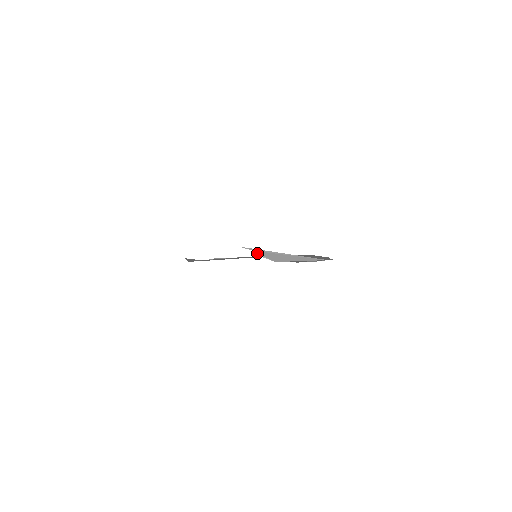
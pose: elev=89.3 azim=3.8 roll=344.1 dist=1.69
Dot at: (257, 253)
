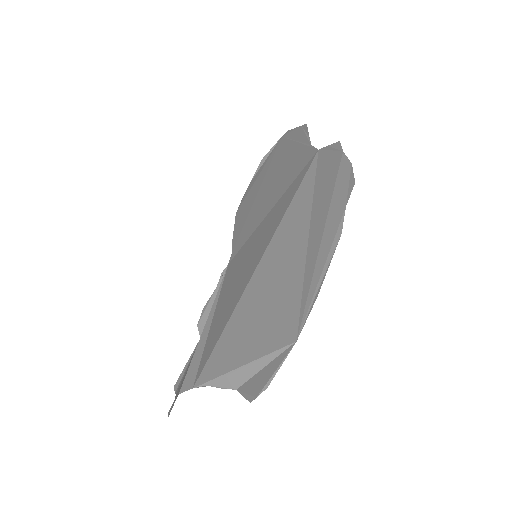
Dot at: (213, 386)
